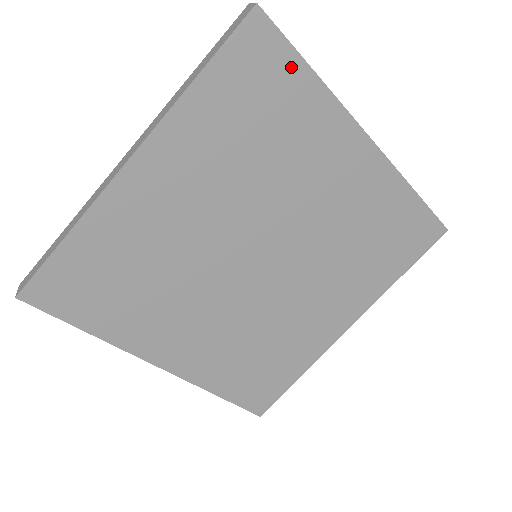
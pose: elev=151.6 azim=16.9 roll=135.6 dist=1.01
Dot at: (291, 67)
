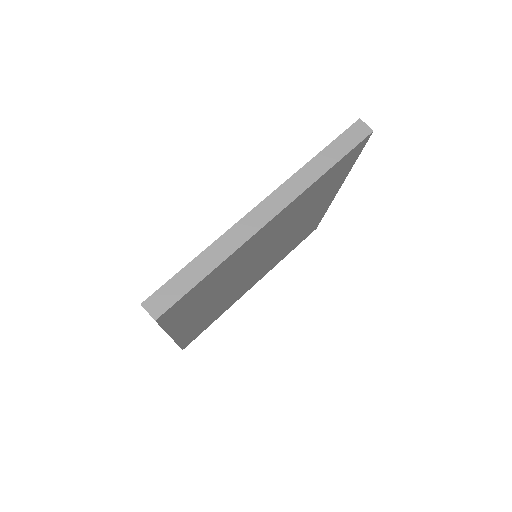
Dot at: (353, 160)
